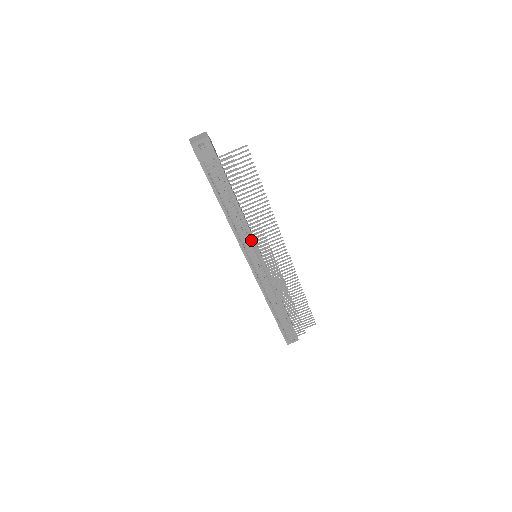
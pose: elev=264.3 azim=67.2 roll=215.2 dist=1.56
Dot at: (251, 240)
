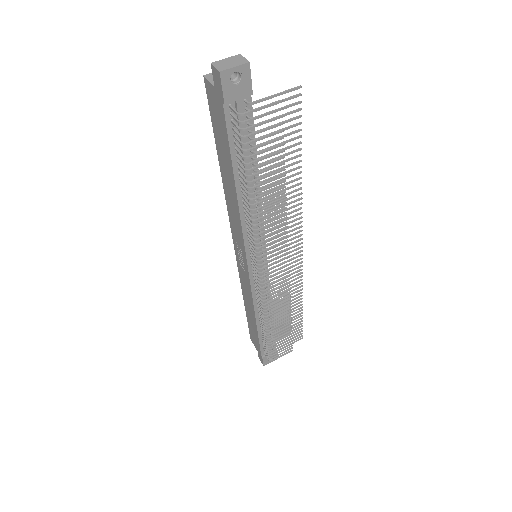
Dot at: (268, 235)
